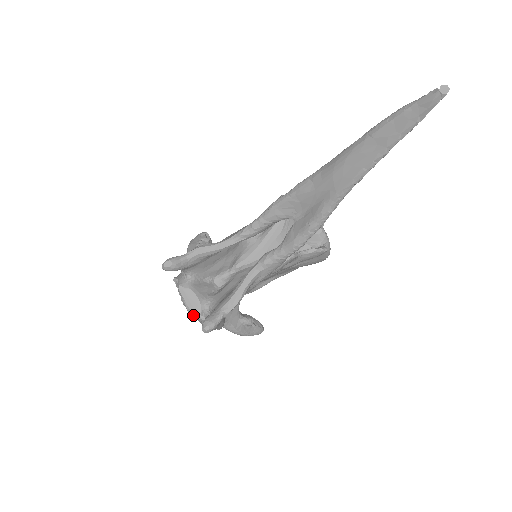
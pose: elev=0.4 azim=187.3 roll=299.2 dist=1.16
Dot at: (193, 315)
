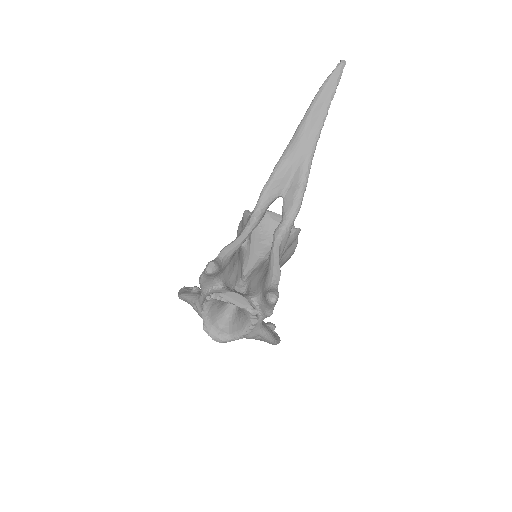
Dot at: (228, 339)
